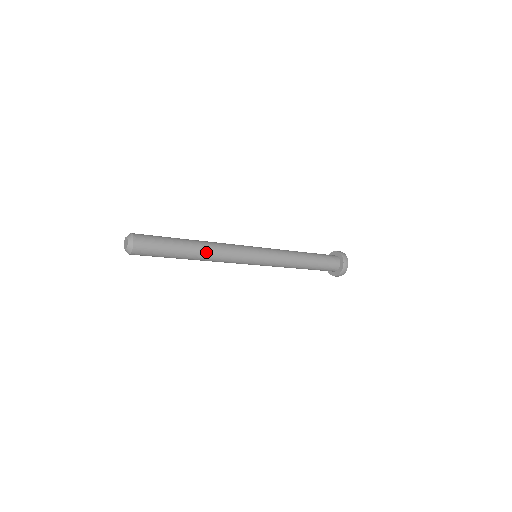
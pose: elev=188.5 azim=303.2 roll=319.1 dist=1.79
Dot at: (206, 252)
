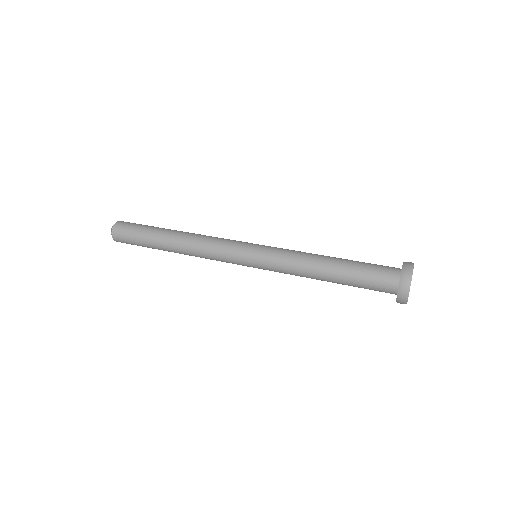
Dot at: (184, 254)
